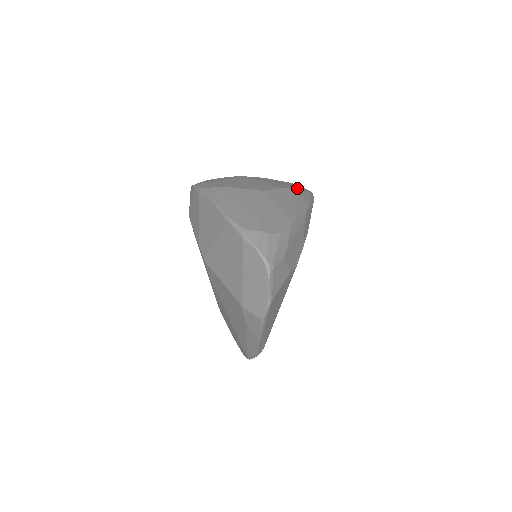
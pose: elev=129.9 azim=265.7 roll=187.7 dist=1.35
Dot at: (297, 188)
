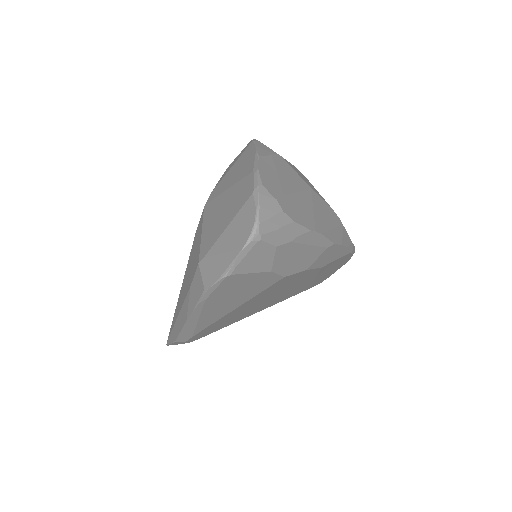
Dot at: occluded
